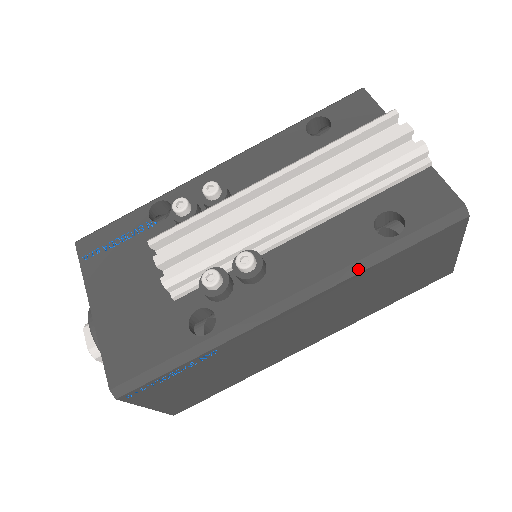
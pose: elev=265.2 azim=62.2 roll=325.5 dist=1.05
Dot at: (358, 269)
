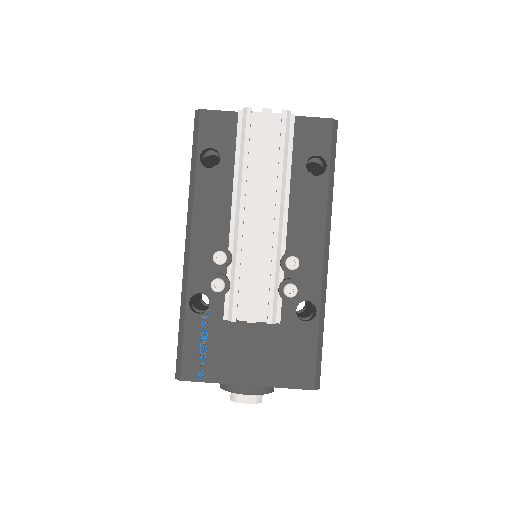
Dot at: (331, 201)
